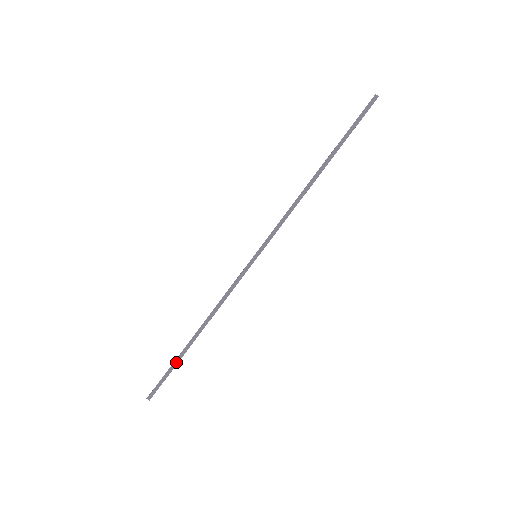
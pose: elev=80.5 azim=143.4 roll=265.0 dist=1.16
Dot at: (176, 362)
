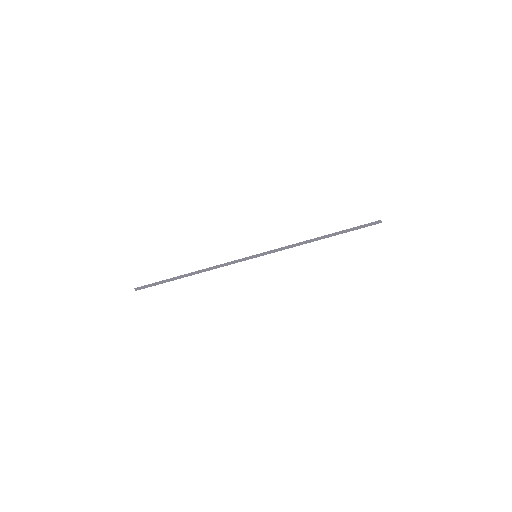
Dot at: (167, 280)
